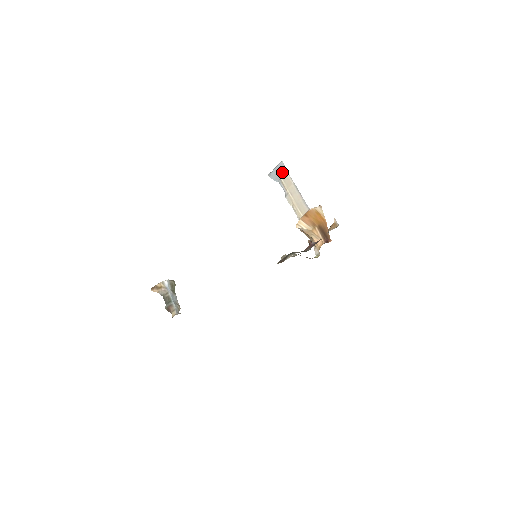
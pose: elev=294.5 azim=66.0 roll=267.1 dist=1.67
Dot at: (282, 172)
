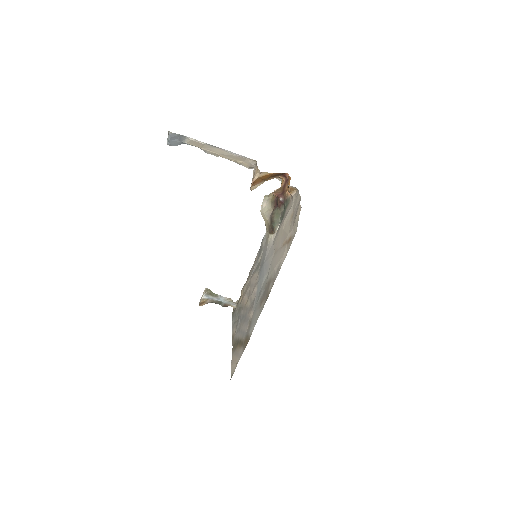
Dot at: (180, 138)
